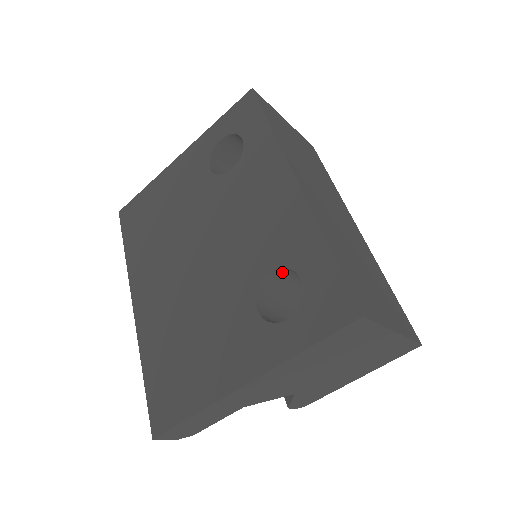
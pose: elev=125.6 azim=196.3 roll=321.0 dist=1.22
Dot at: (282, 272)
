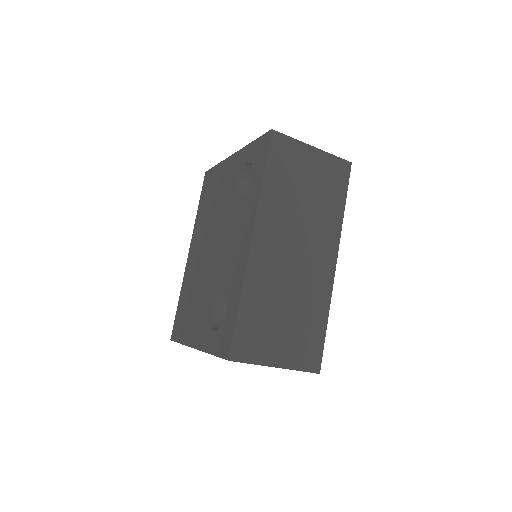
Dot at: occluded
